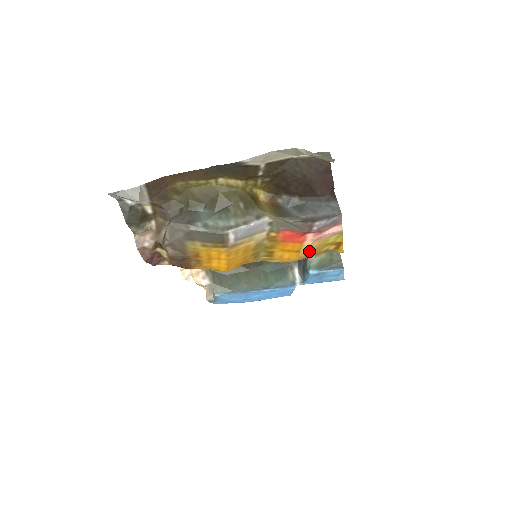
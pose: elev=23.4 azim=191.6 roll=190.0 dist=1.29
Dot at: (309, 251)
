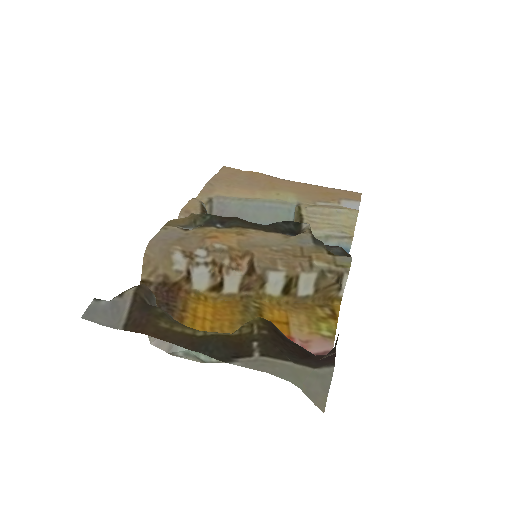
Dot at: (300, 317)
